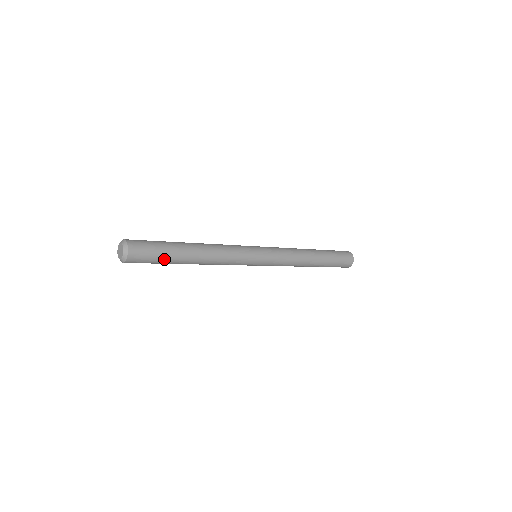
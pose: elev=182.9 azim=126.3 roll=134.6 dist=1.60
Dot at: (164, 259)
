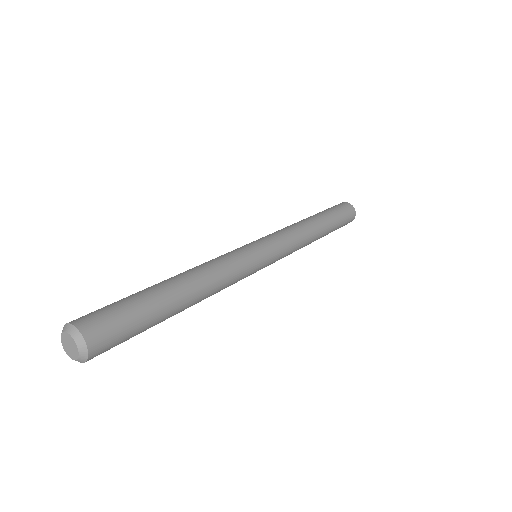
Dot at: (146, 324)
